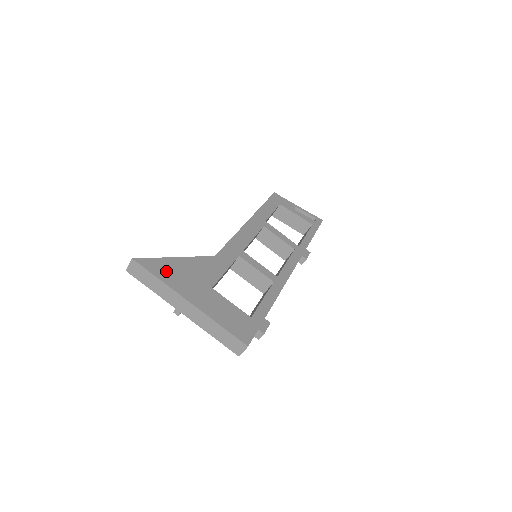
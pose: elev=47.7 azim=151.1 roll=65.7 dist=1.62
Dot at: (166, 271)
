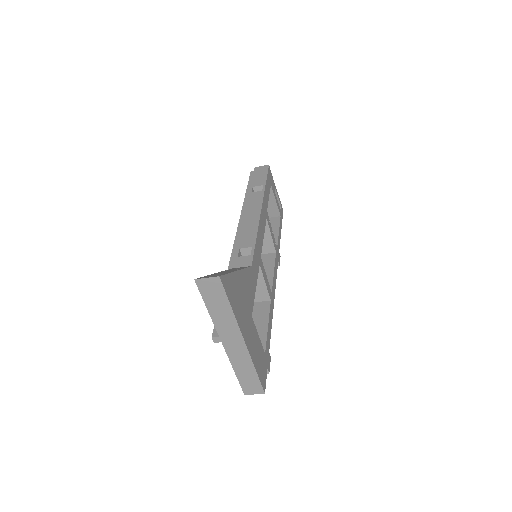
Dot at: (234, 295)
